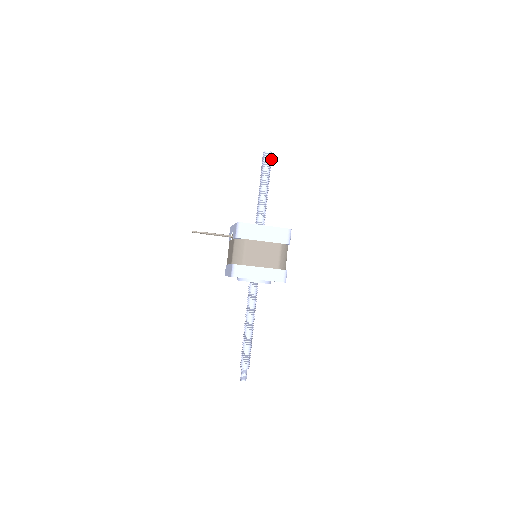
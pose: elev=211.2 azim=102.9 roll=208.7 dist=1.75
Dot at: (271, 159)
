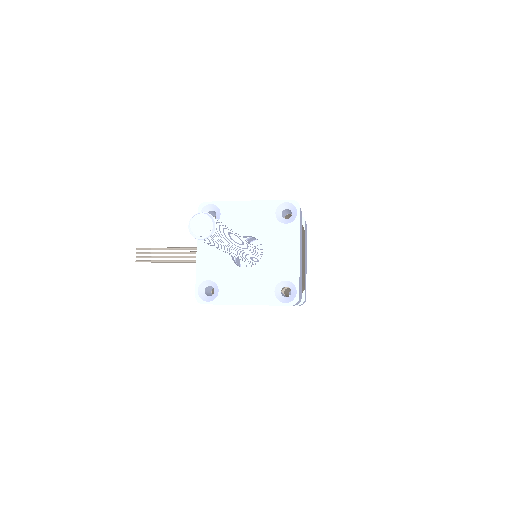
Dot at: (217, 236)
